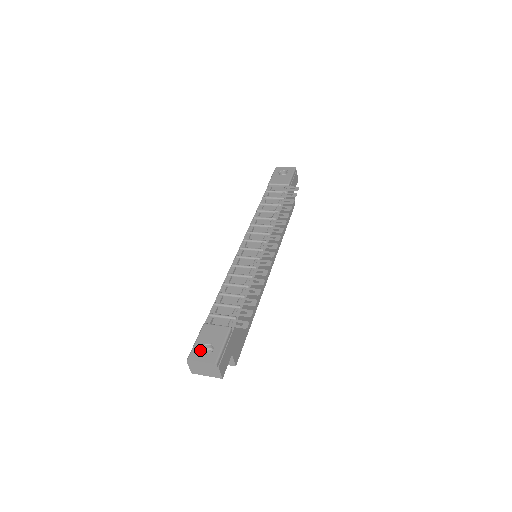
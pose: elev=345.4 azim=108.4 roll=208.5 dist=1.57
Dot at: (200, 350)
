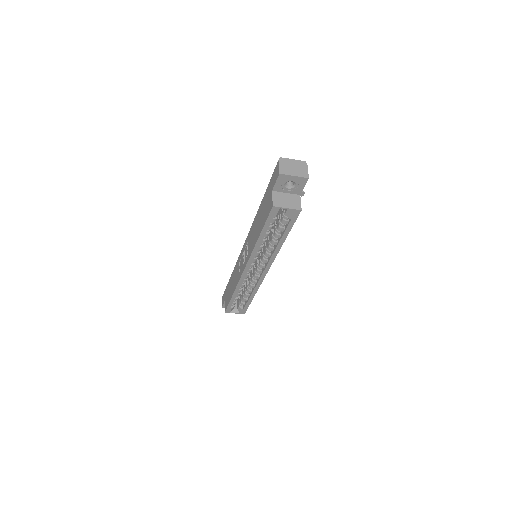
Dot at: occluded
